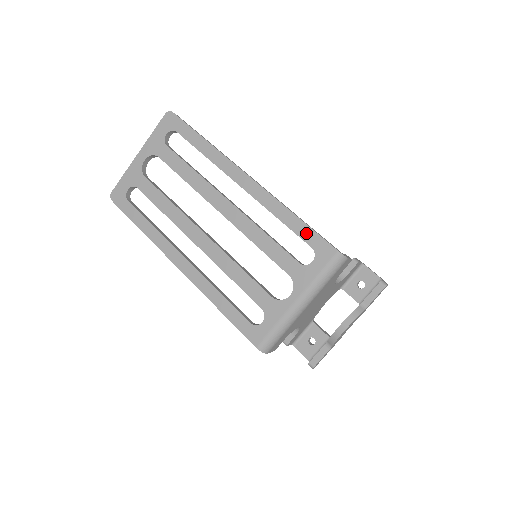
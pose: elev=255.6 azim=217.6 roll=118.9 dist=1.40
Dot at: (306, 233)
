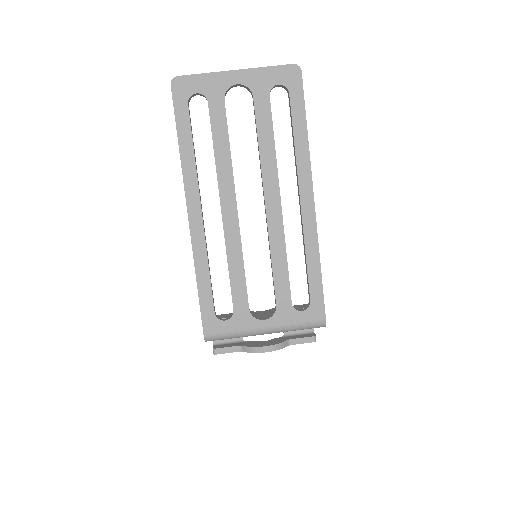
Dot at: (316, 287)
